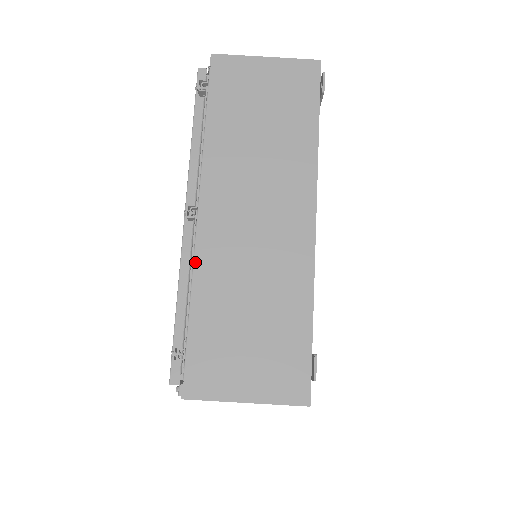
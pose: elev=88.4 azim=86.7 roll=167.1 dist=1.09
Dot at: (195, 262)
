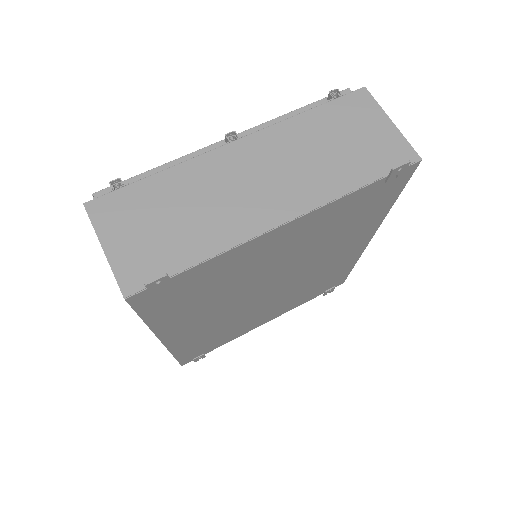
Dot at: (194, 158)
